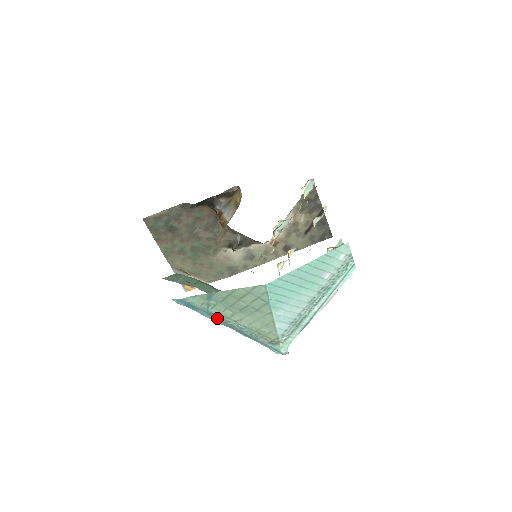
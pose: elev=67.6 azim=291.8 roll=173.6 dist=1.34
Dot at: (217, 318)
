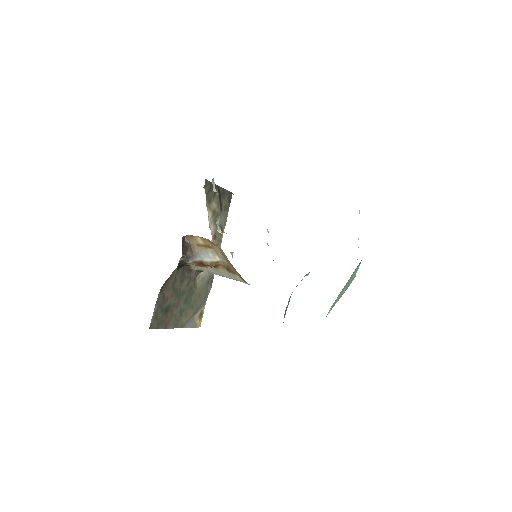
Dot at: occluded
